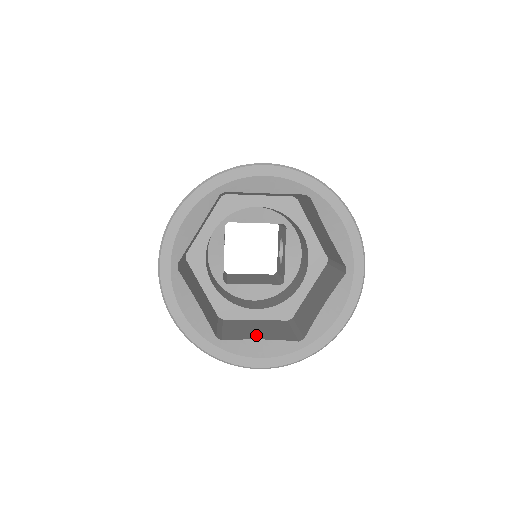
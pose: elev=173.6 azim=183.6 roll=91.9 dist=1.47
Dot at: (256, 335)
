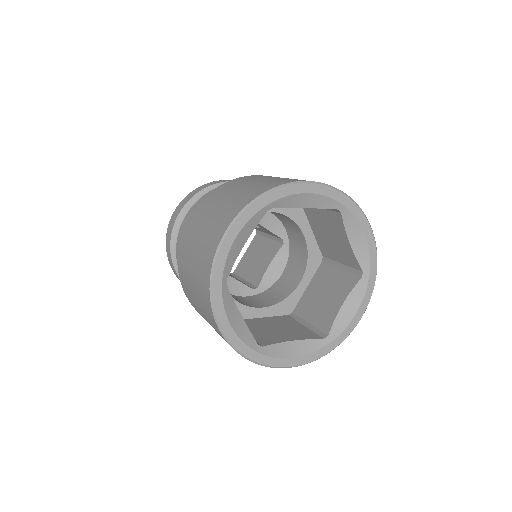
Dot at: (334, 303)
